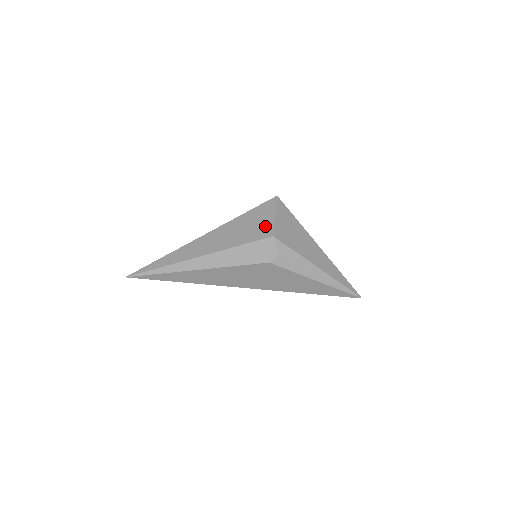
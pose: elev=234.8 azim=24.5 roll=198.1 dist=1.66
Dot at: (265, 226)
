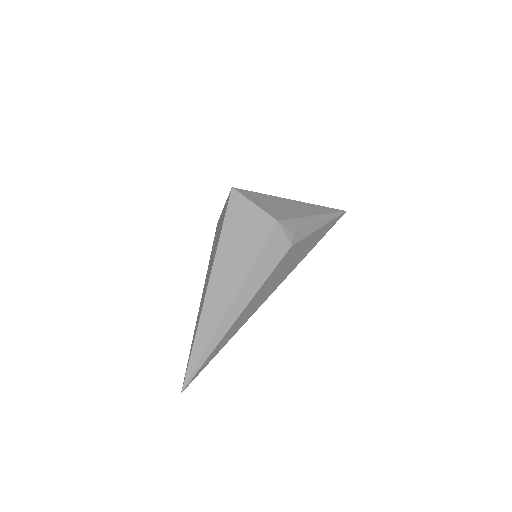
Dot at: (258, 220)
